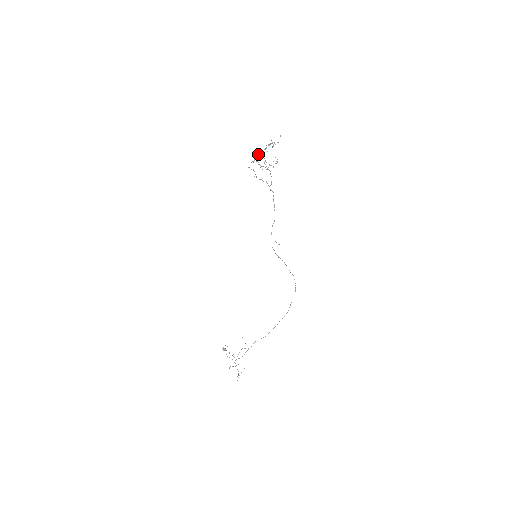
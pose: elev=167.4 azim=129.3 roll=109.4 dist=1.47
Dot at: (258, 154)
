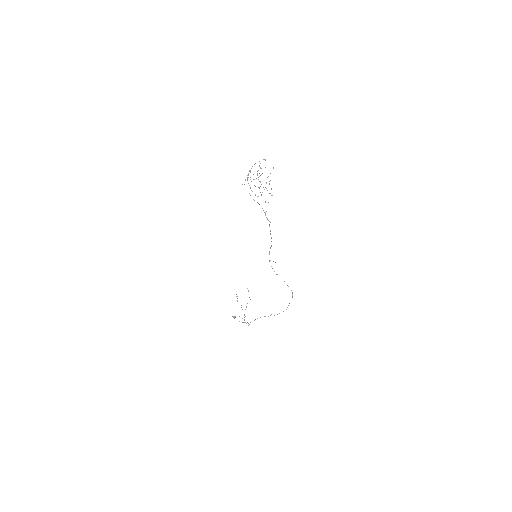
Dot at: occluded
